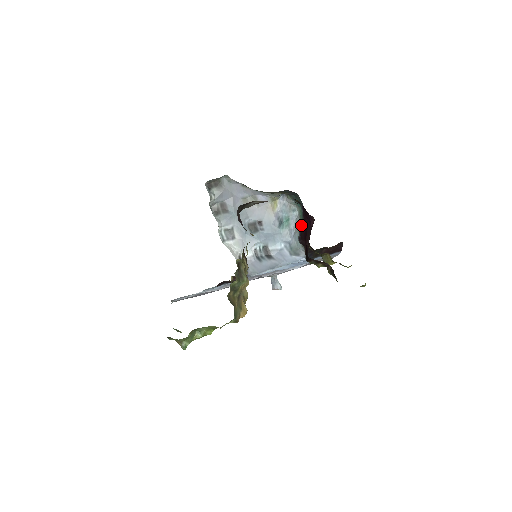
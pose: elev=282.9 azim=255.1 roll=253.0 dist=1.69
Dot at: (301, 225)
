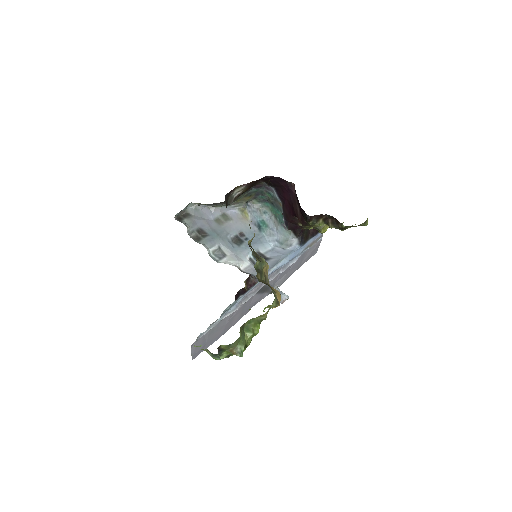
Dot at: (279, 216)
